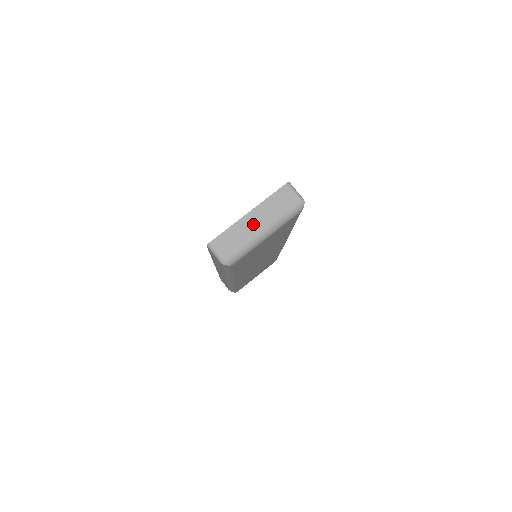
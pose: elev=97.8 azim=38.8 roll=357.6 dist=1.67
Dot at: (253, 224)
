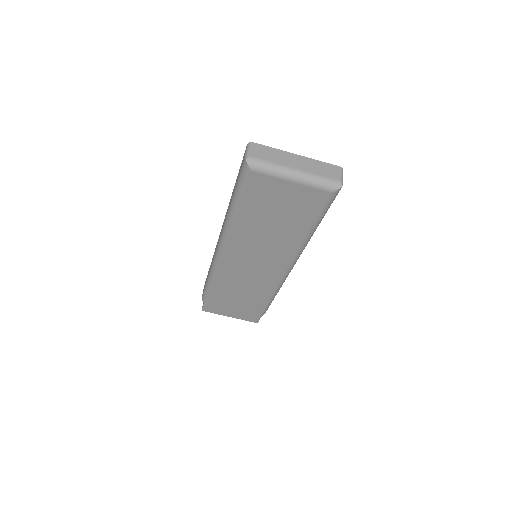
Dot at: (293, 161)
